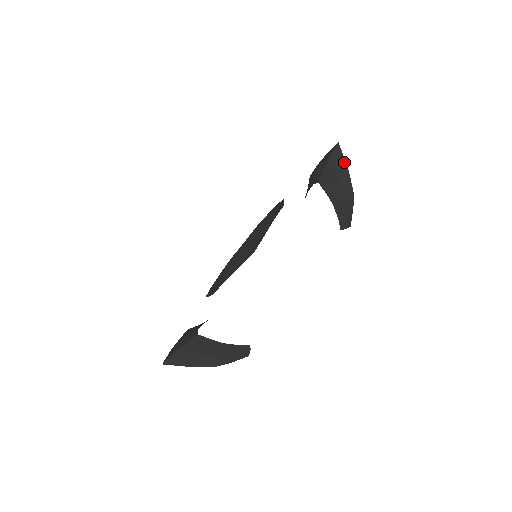
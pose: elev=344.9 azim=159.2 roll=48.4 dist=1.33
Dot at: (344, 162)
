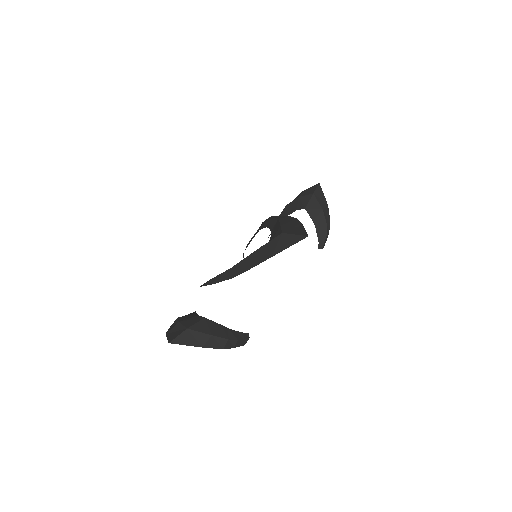
Dot at: (325, 198)
